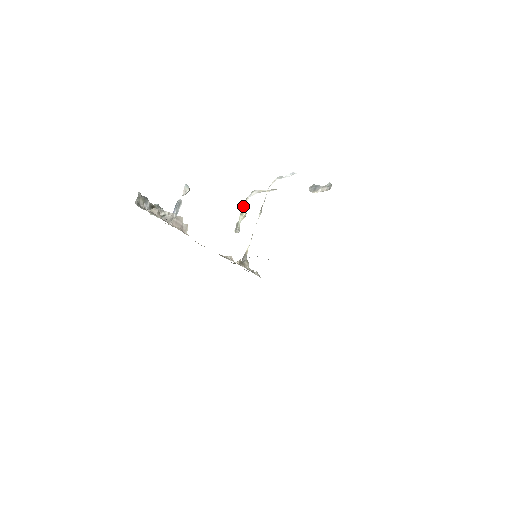
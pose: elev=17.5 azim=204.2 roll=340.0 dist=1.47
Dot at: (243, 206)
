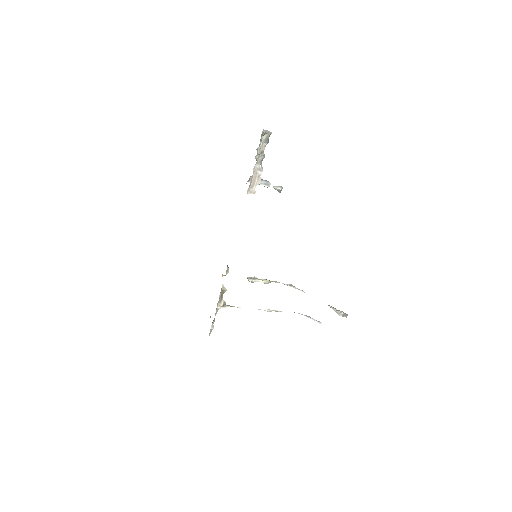
Dot at: occluded
